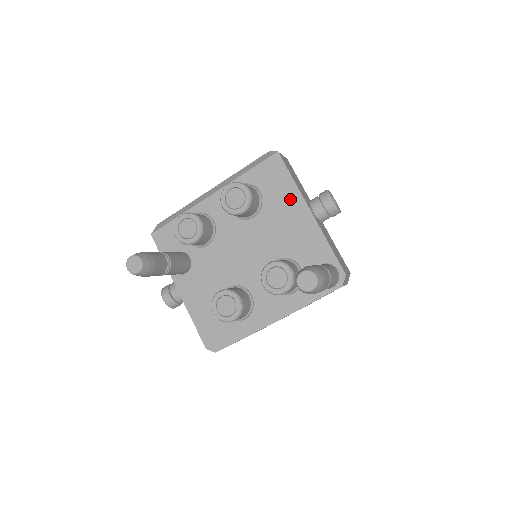
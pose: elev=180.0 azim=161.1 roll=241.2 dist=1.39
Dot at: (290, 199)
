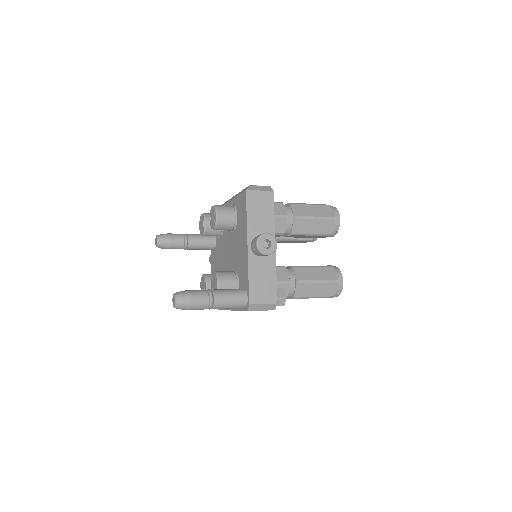
Dot at: (244, 230)
